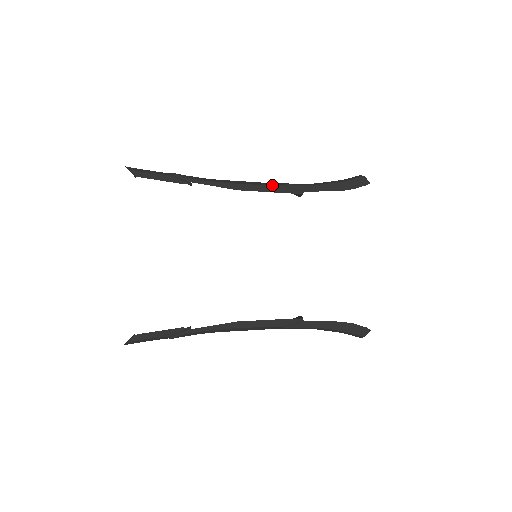
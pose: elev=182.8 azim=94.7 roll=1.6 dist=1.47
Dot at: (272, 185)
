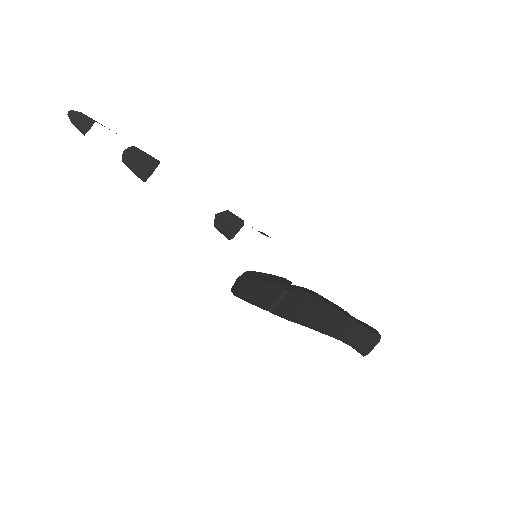
Dot at: occluded
